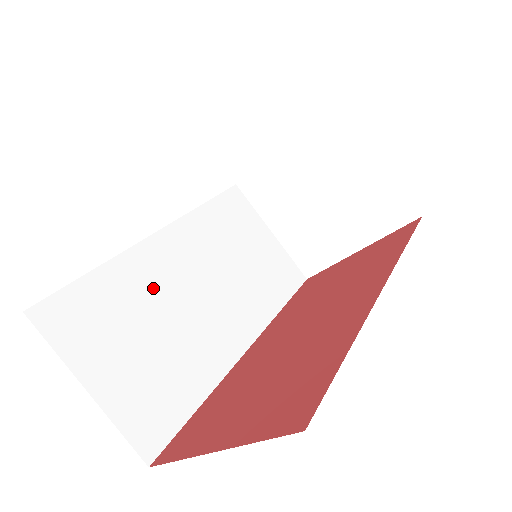
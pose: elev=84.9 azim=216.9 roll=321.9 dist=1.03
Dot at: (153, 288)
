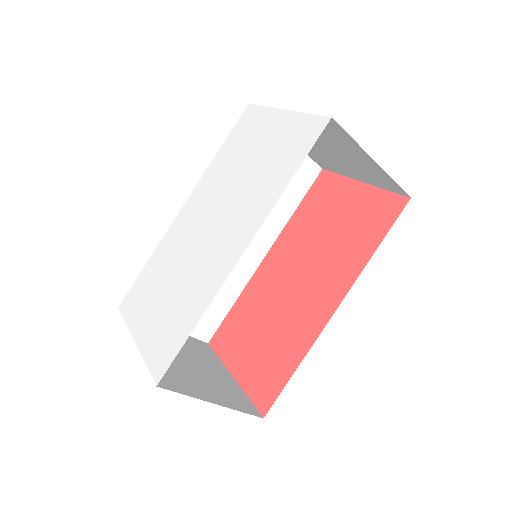
Dot at: occluded
